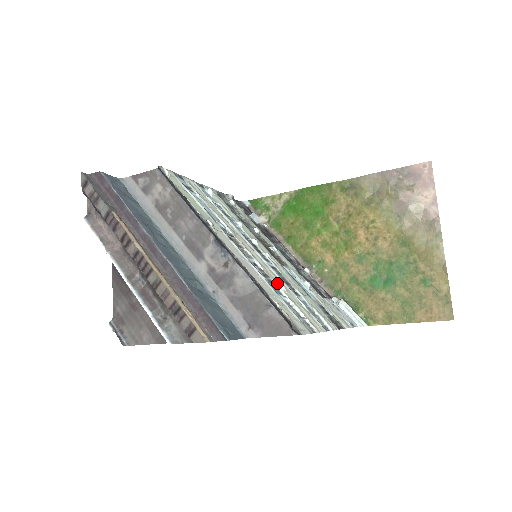
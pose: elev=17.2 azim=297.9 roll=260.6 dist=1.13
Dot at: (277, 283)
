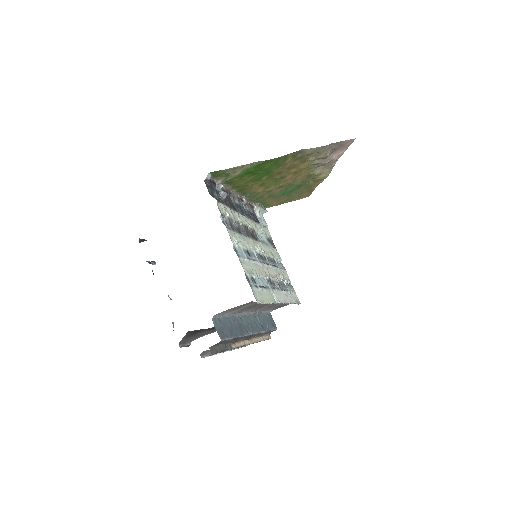
Dot at: (280, 278)
